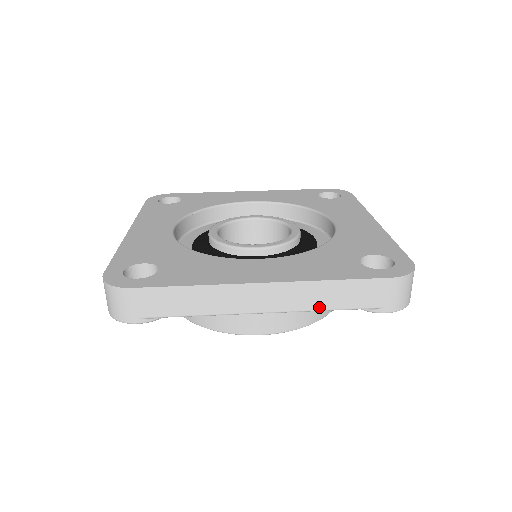
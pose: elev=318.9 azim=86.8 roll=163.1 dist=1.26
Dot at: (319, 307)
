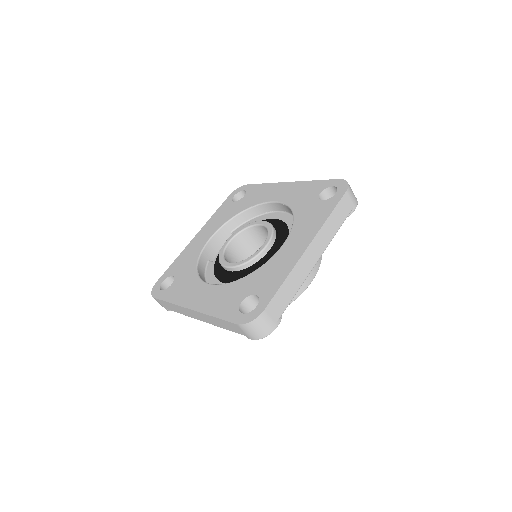
Dot at: (333, 234)
